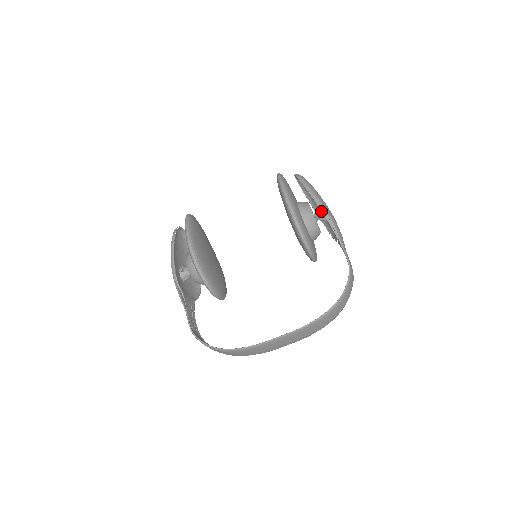
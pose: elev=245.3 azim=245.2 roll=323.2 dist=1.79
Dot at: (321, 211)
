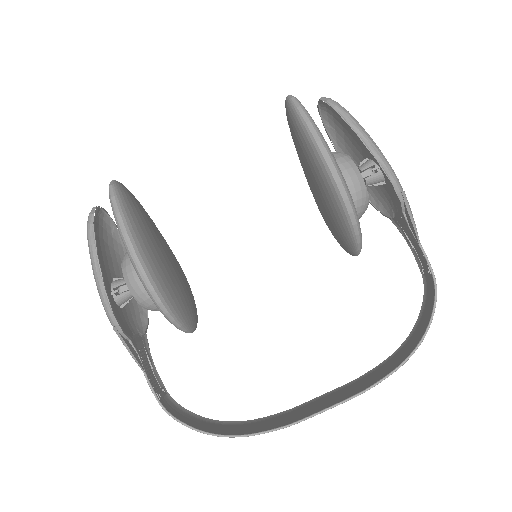
Dot at: (369, 169)
